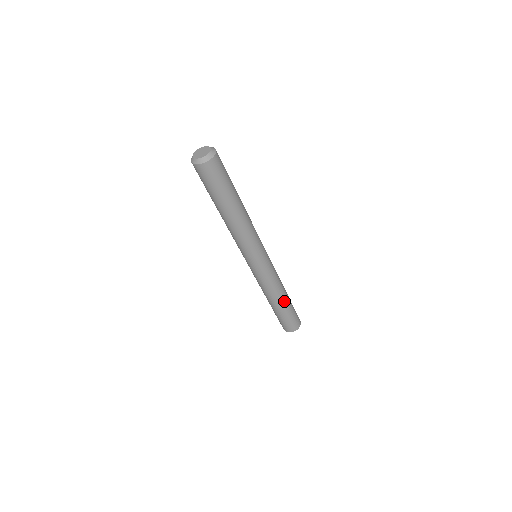
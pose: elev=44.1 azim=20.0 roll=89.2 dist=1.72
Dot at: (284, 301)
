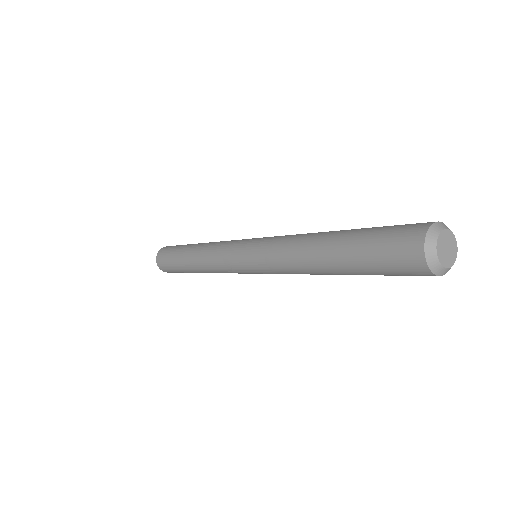
Dot at: occluded
